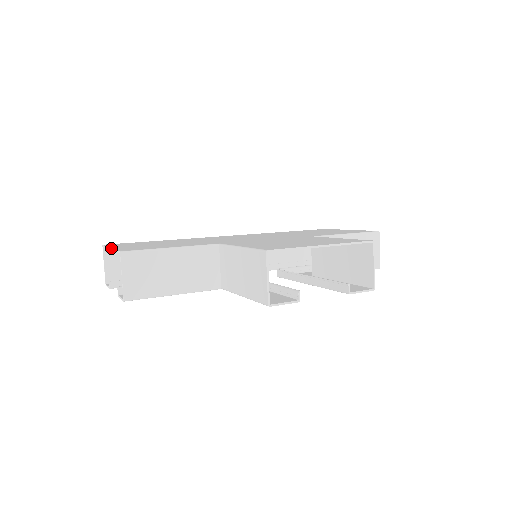
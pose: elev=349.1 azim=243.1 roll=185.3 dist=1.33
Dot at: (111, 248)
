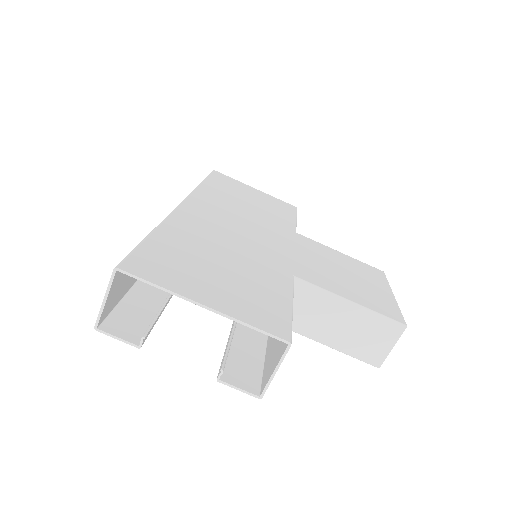
Dot at: (217, 311)
